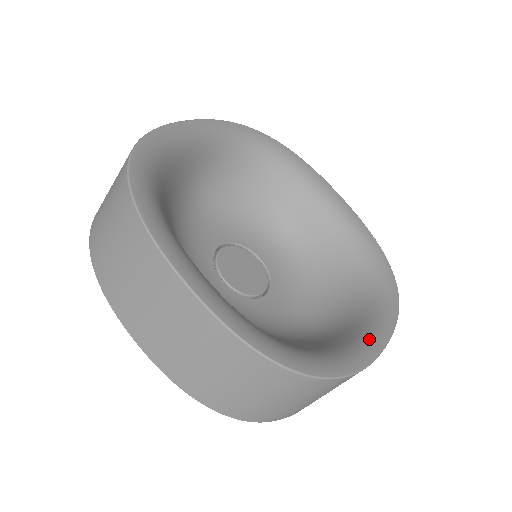
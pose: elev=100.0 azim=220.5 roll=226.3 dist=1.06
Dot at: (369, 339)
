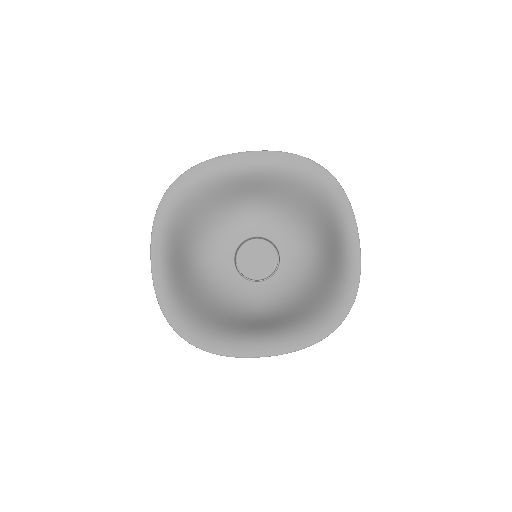
Dot at: (349, 250)
